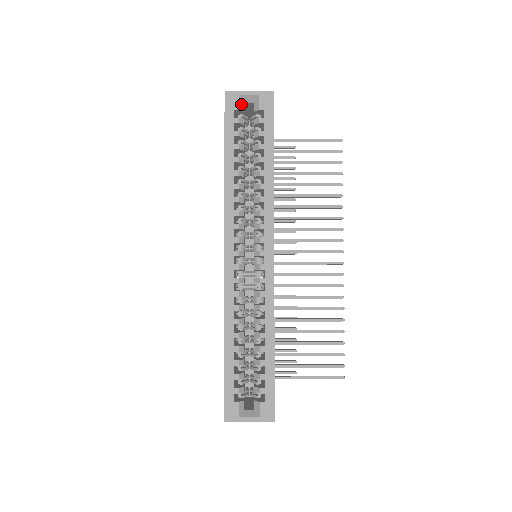
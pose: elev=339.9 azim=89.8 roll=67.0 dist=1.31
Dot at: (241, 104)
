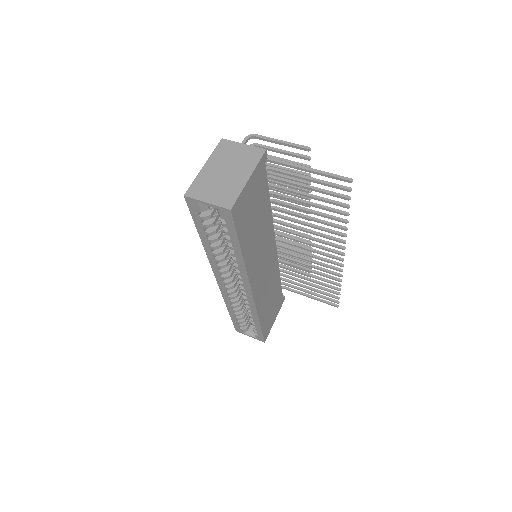
Dot at: (203, 206)
